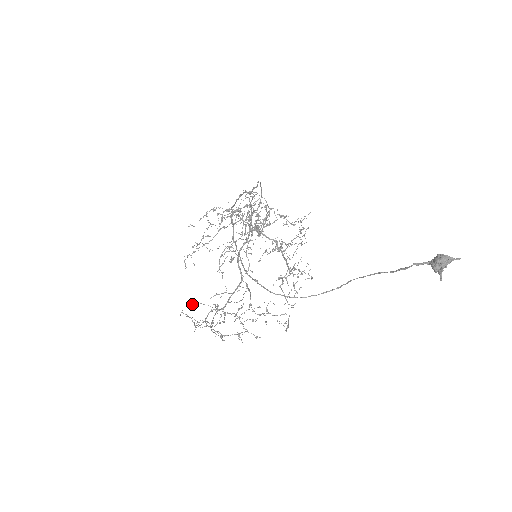
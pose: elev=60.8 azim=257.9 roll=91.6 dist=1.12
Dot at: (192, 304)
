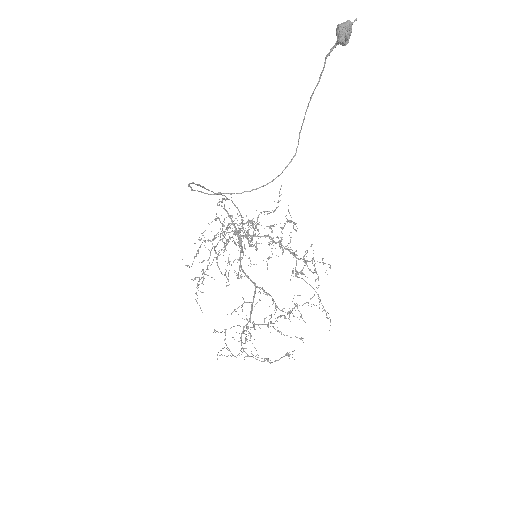
Dot at: (218, 332)
